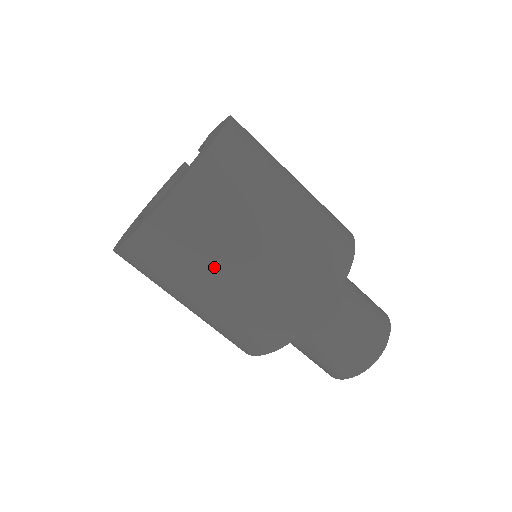
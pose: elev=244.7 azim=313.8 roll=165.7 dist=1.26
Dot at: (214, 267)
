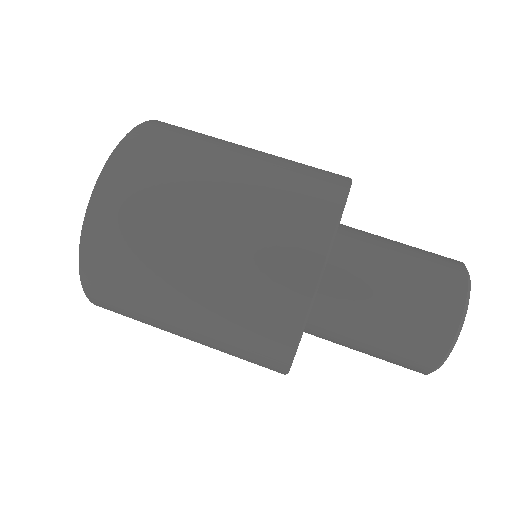
Dot at: (164, 281)
